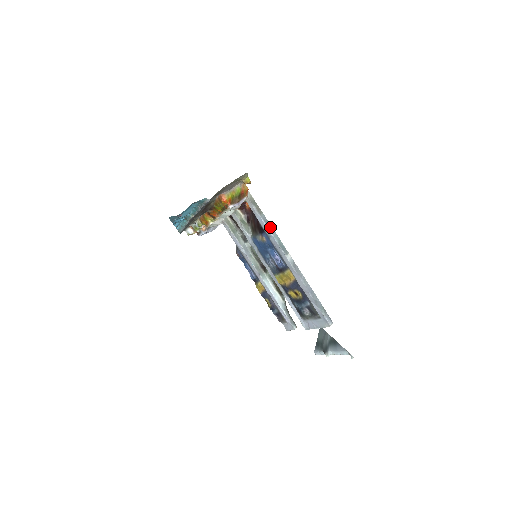
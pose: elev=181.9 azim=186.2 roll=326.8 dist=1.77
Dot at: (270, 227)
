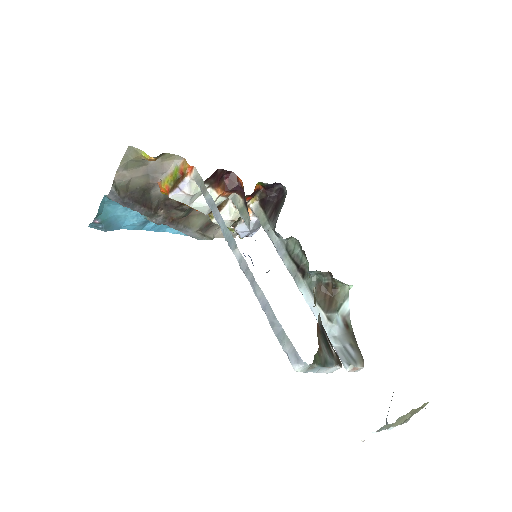
Dot at: (216, 212)
